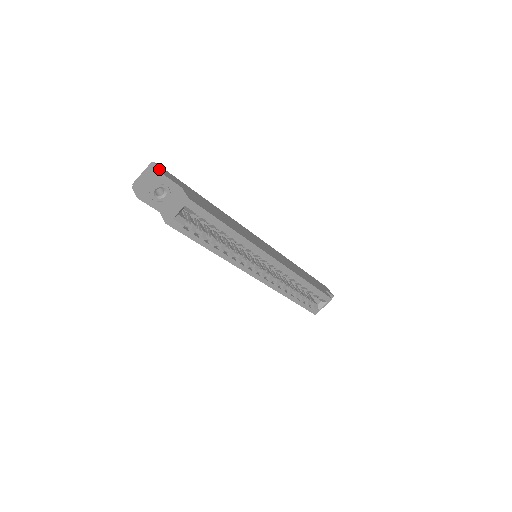
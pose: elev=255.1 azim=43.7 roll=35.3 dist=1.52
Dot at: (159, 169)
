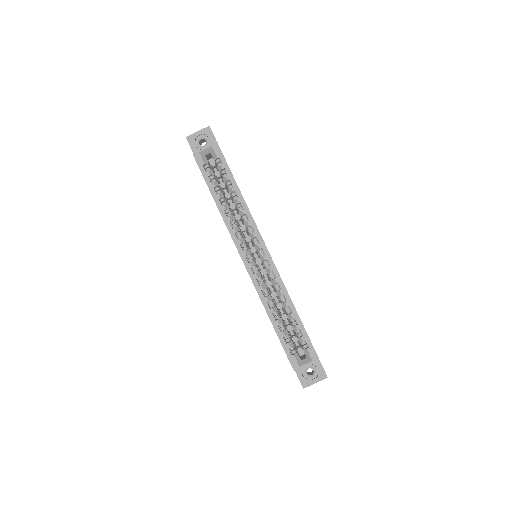
Dot at: occluded
